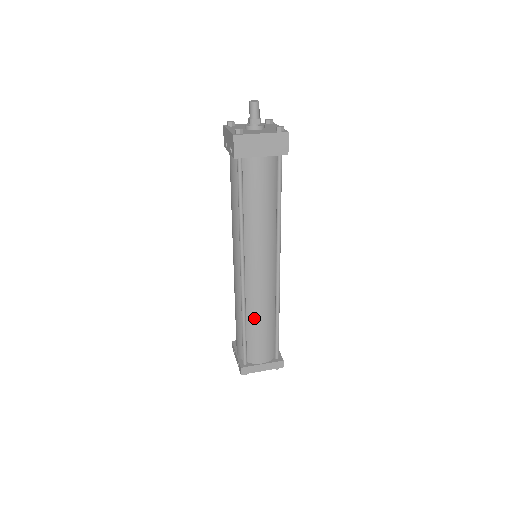
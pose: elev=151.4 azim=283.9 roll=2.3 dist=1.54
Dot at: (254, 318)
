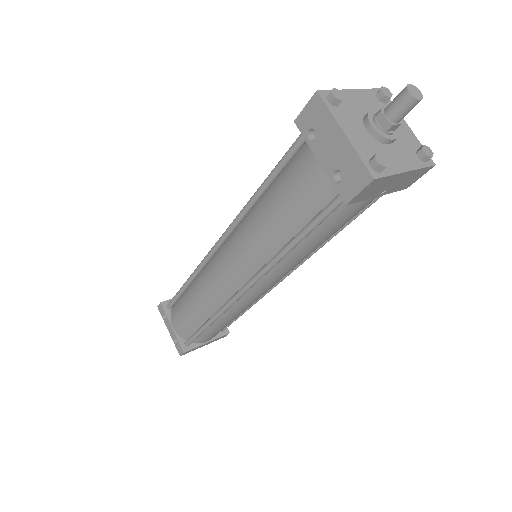
Dot at: (226, 319)
